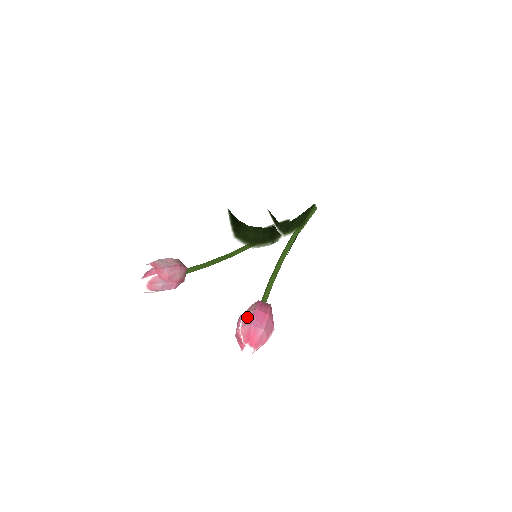
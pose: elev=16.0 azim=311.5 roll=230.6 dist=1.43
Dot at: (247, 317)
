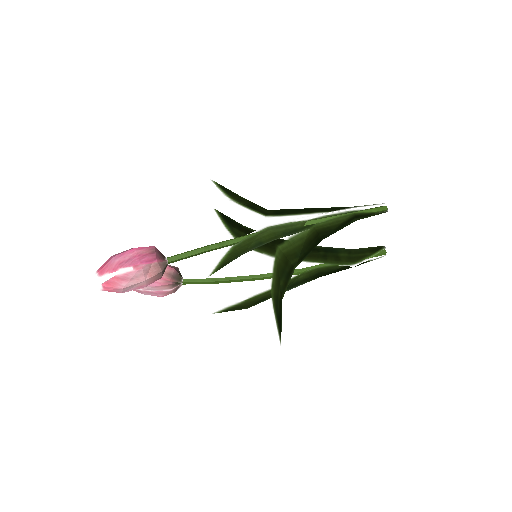
Dot at: occluded
